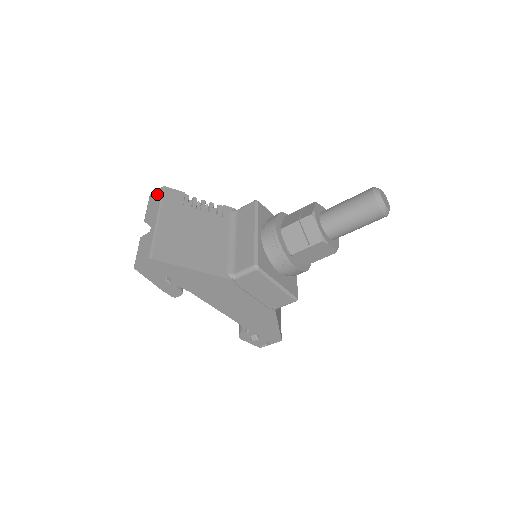
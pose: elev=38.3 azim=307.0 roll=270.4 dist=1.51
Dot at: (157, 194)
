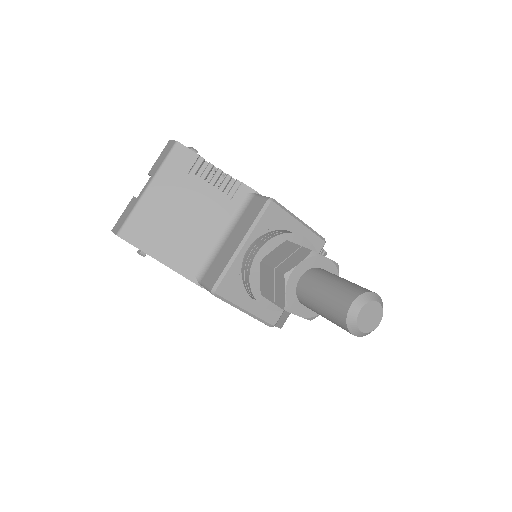
Dot at: (169, 147)
